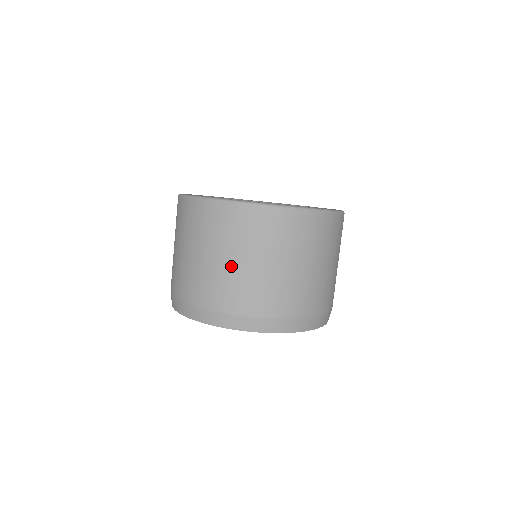
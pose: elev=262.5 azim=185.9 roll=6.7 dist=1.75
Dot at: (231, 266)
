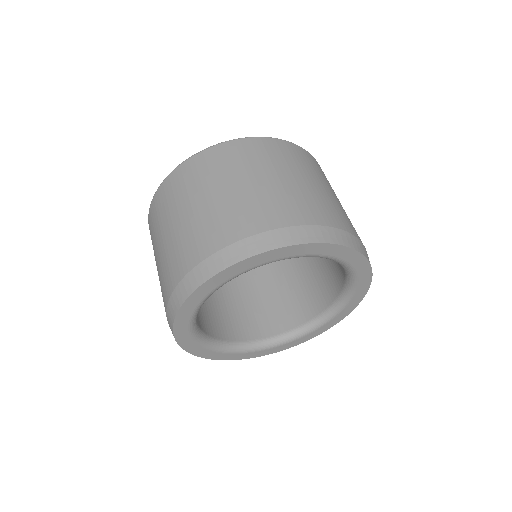
Dot at: (301, 184)
